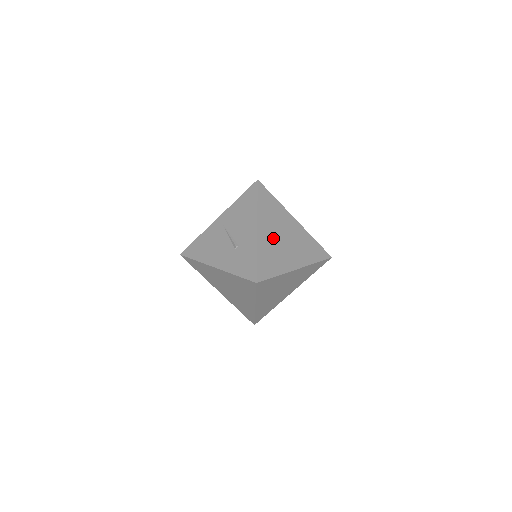
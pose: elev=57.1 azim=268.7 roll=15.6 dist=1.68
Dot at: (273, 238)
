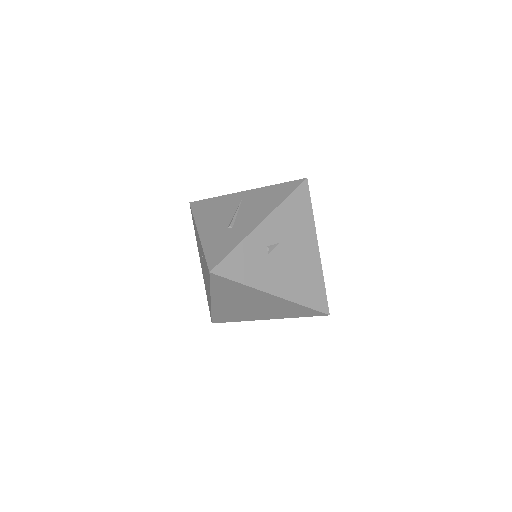
Dot at: (272, 245)
